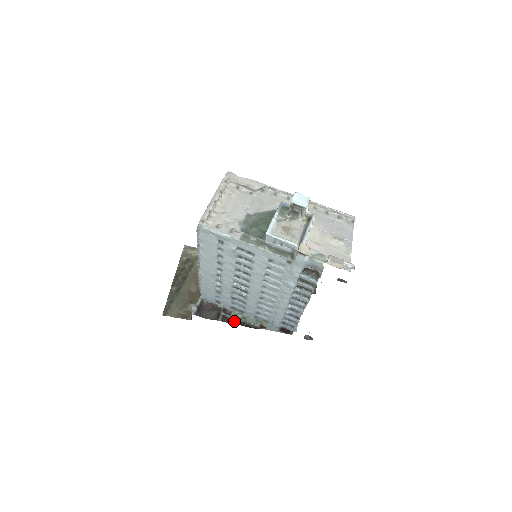
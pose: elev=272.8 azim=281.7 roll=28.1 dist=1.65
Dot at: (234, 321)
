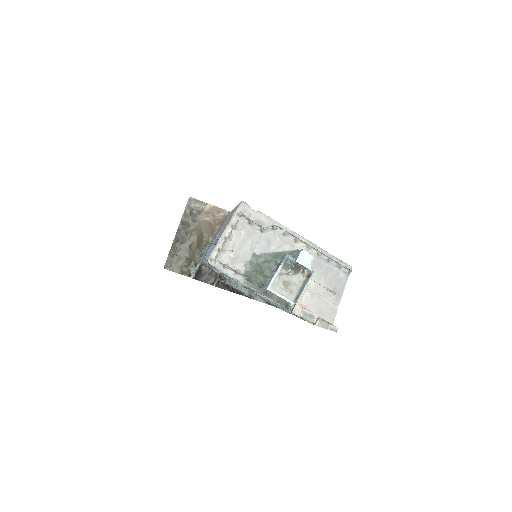
Dot at: (227, 287)
